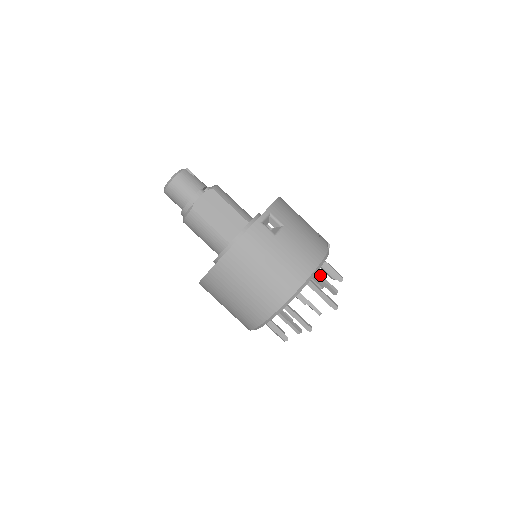
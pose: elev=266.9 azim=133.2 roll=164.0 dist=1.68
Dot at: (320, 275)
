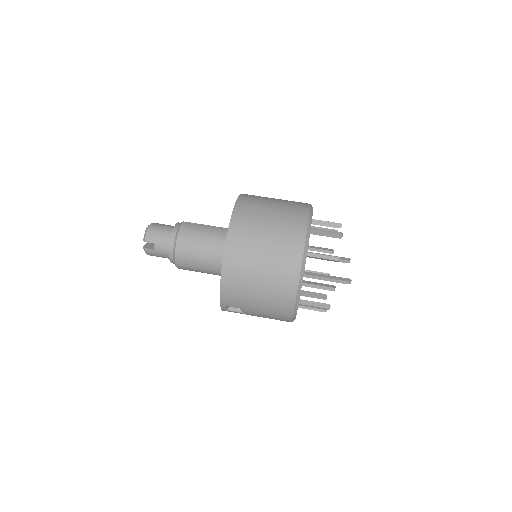
Dot at: occluded
